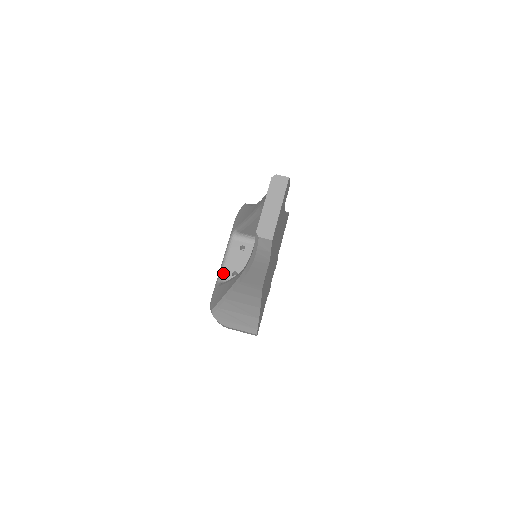
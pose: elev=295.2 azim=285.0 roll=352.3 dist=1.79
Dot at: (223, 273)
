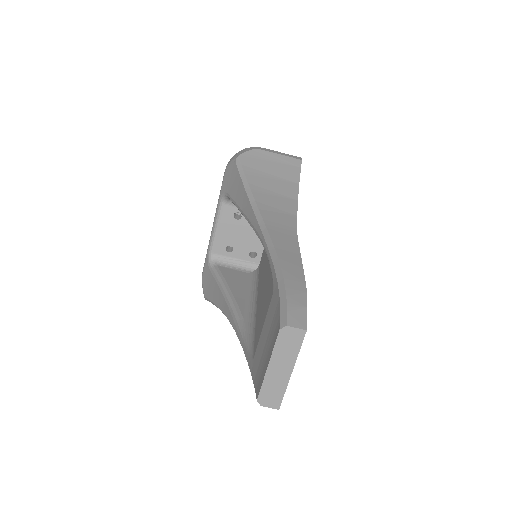
Dot at: (214, 248)
